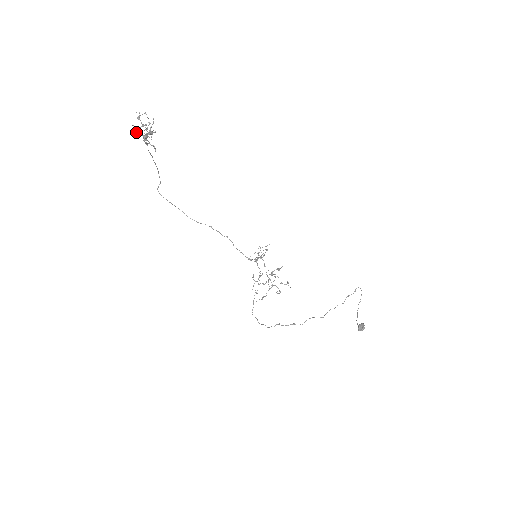
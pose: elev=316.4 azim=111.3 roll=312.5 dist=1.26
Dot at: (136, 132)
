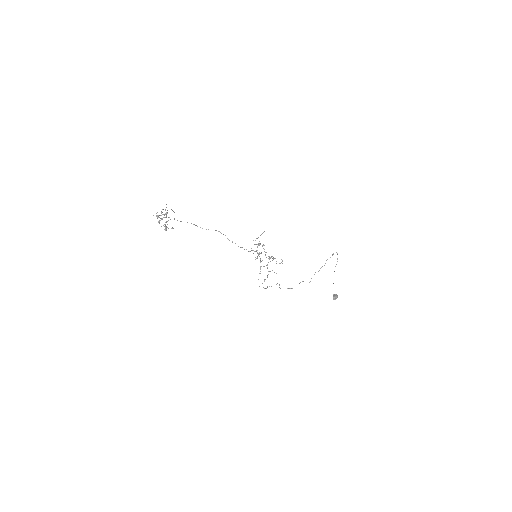
Dot at: occluded
